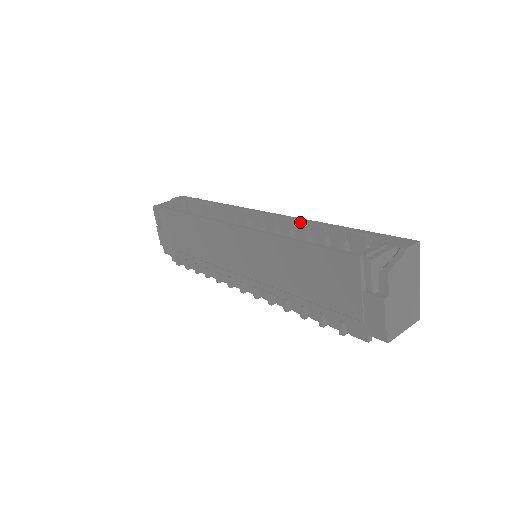
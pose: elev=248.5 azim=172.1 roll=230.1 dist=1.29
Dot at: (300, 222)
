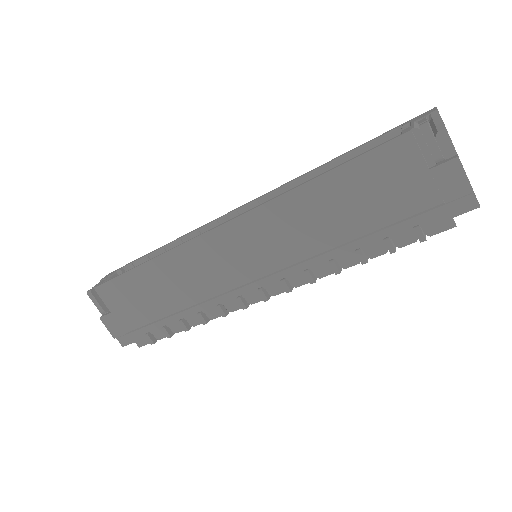
Dot at: (292, 182)
